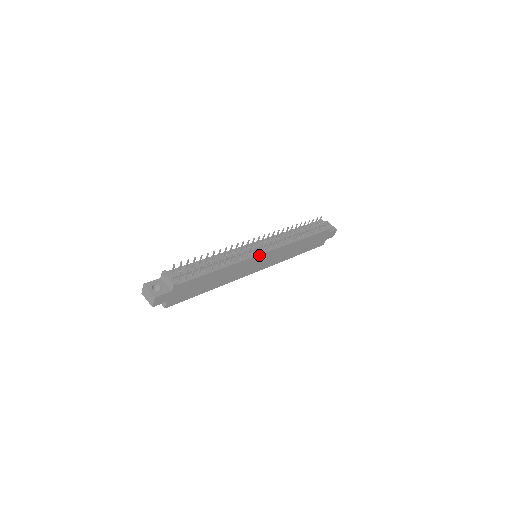
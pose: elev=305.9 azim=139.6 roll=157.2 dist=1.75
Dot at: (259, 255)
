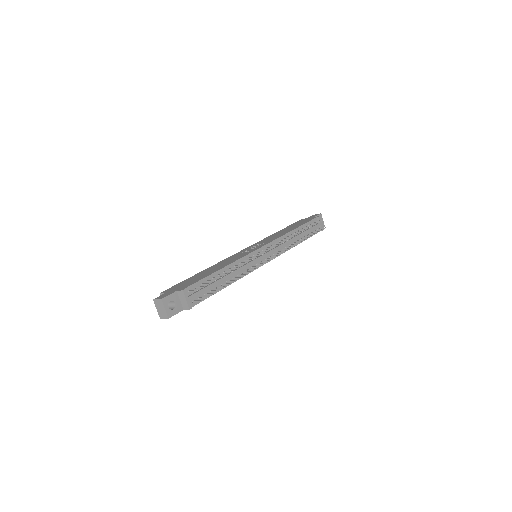
Dot at: (262, 265)
